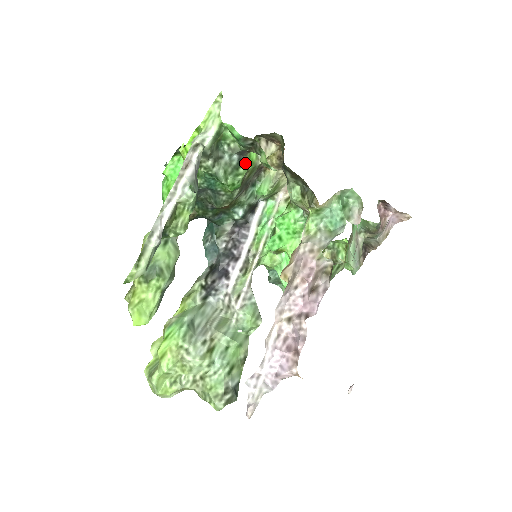
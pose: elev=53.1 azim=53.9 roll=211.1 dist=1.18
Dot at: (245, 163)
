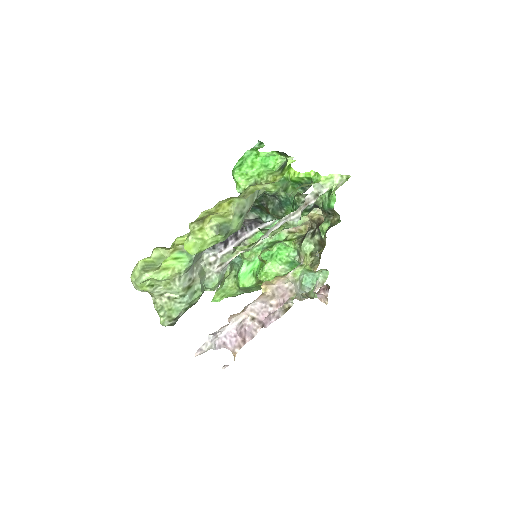
Dot at: occluded
